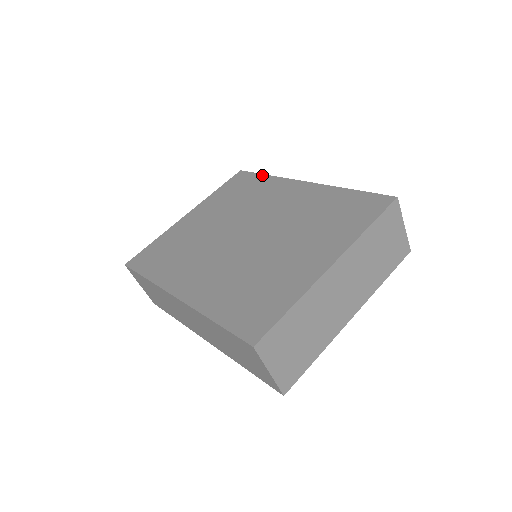
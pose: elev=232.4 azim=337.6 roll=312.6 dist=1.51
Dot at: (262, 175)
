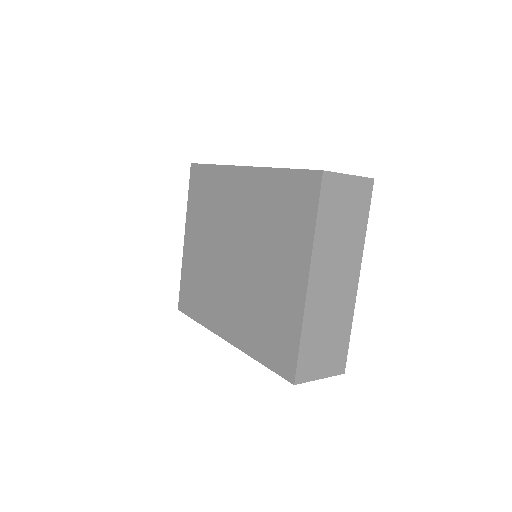
Dot at: (209, 166)
